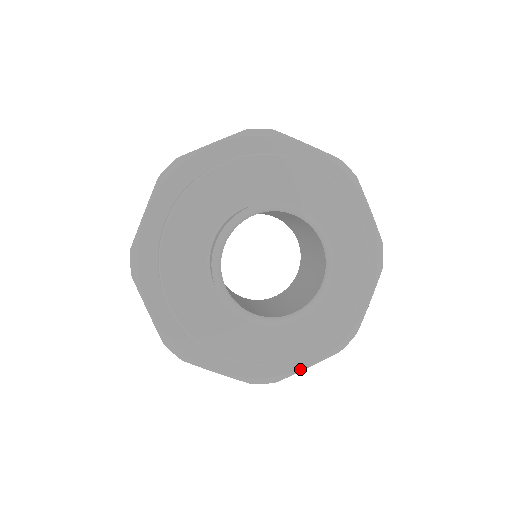
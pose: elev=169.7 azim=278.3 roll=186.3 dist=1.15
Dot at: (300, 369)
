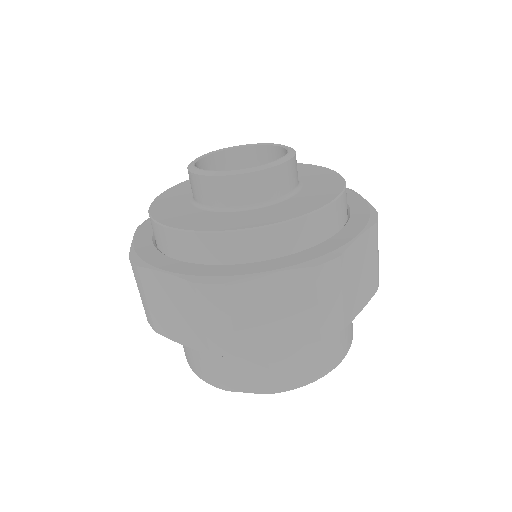
Dot at: (258, 273)
